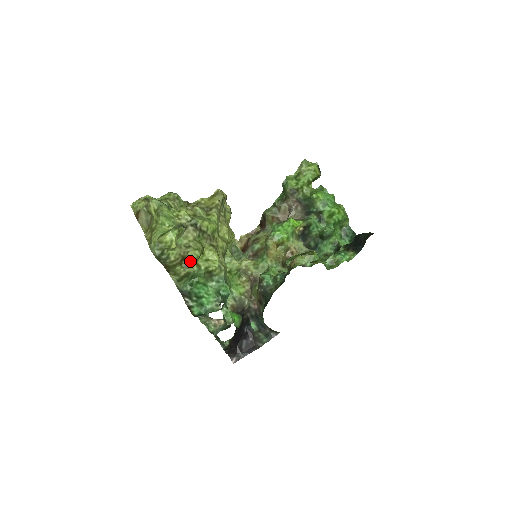
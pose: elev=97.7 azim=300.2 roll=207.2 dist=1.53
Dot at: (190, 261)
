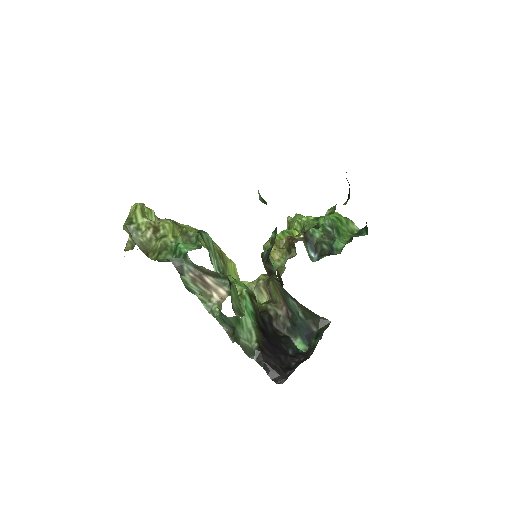
Dot at: (164, 231)
